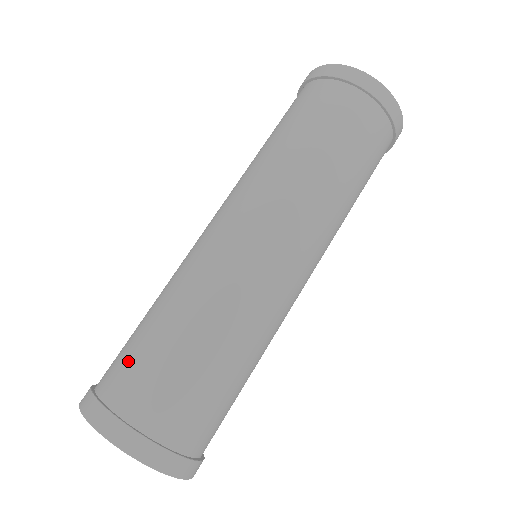
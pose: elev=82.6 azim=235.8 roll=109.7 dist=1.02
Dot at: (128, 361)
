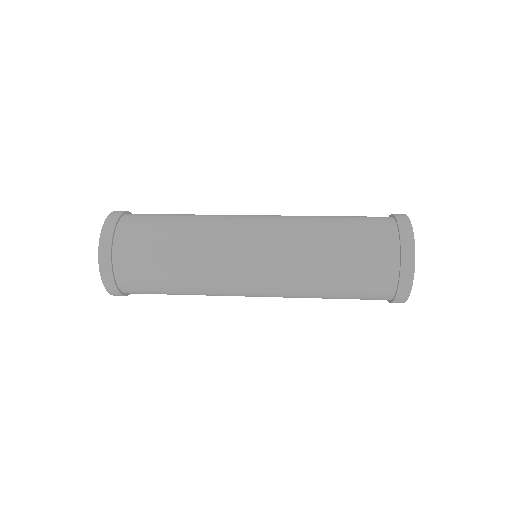
Dot at: (146, 222)
